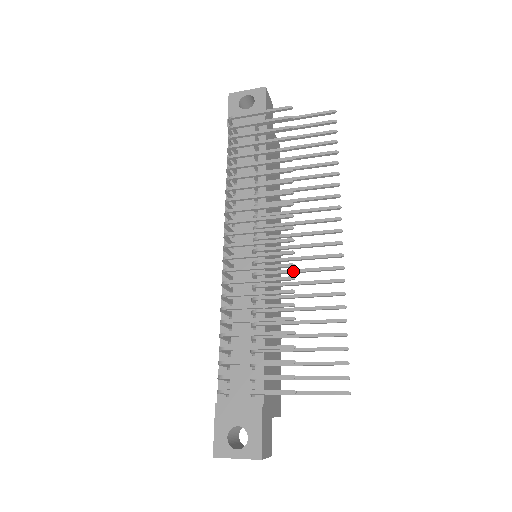
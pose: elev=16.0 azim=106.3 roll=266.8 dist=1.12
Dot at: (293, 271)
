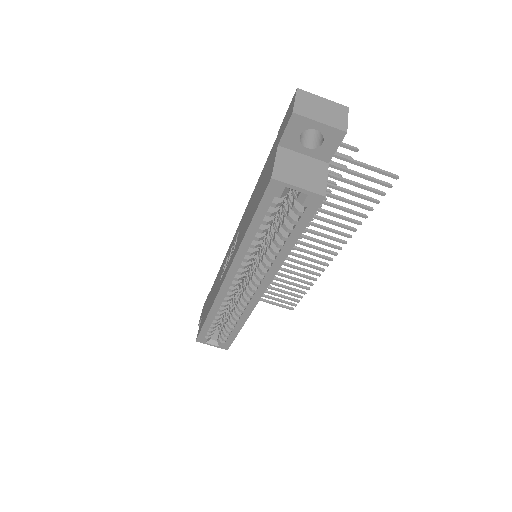
Dot at: (308, 229)
